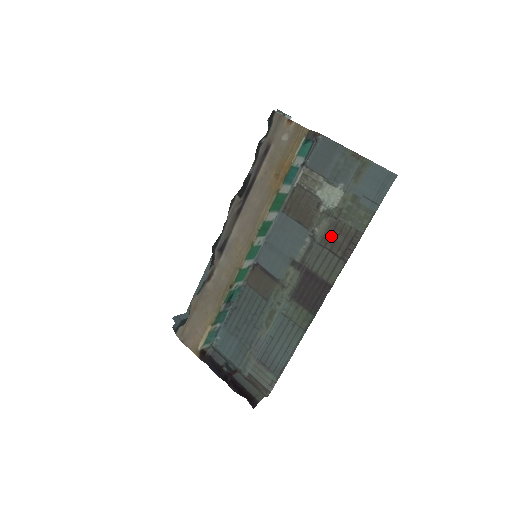
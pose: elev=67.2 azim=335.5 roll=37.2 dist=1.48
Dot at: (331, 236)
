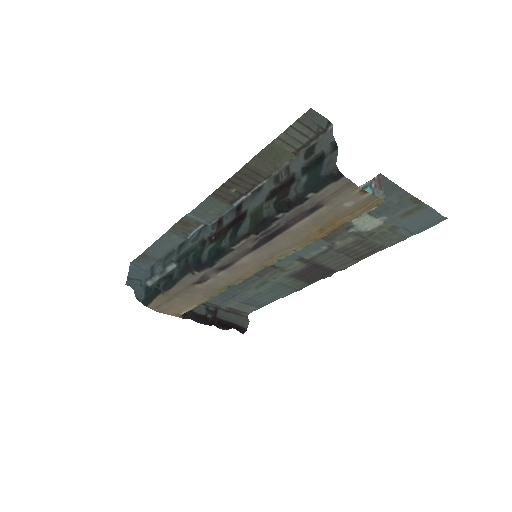
Dot at: (353, 248)
